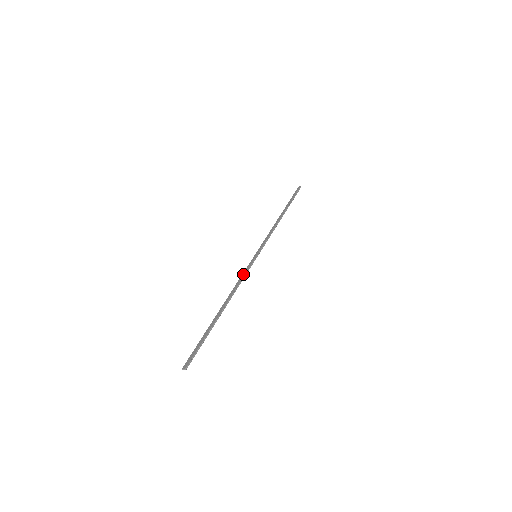
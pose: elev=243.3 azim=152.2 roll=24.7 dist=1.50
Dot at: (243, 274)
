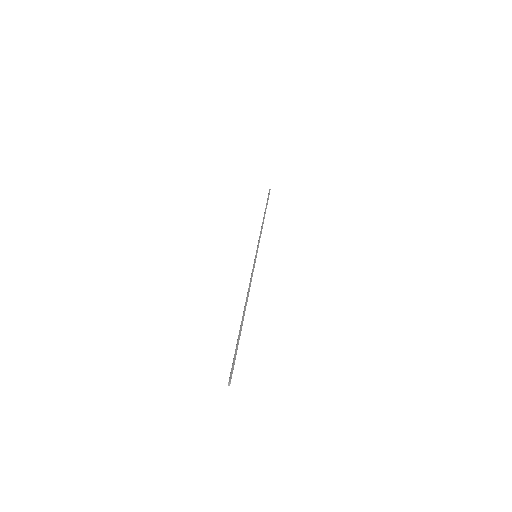
Dot at: occluded
